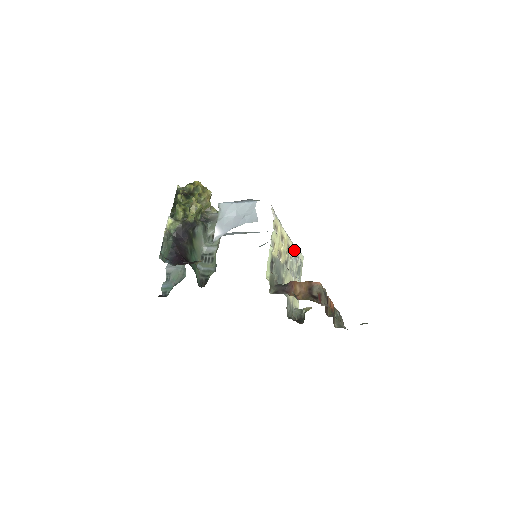
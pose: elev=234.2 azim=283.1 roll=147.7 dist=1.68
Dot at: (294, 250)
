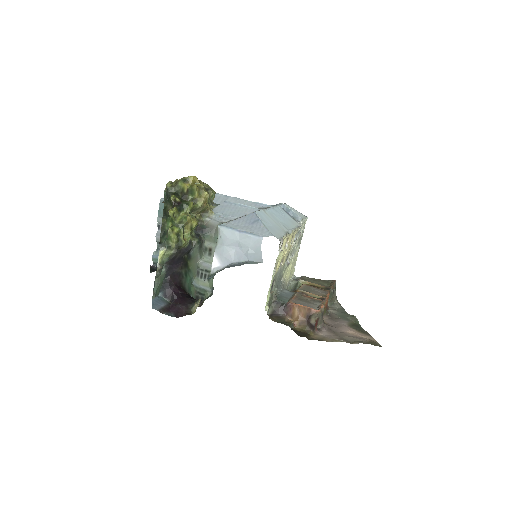
Dot at: (298, 230)
